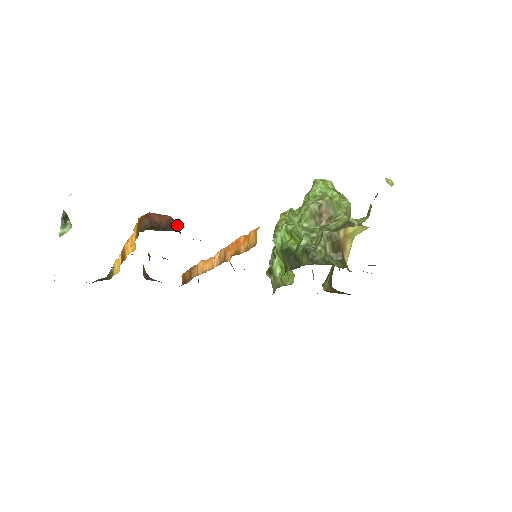
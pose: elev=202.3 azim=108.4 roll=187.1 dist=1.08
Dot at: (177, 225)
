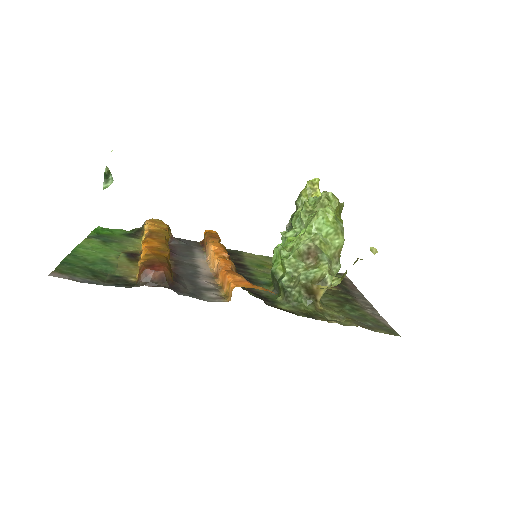
Dot at: (169, 274)
